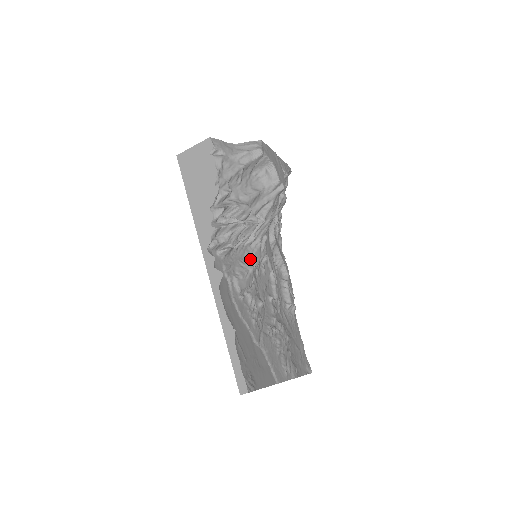
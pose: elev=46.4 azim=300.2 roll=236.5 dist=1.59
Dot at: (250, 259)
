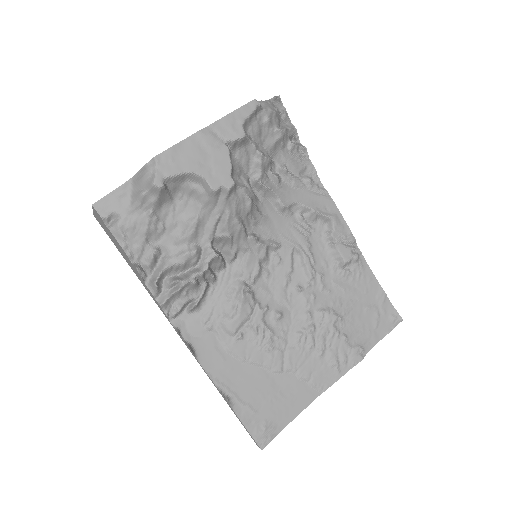
Dot at: (242, 276)
